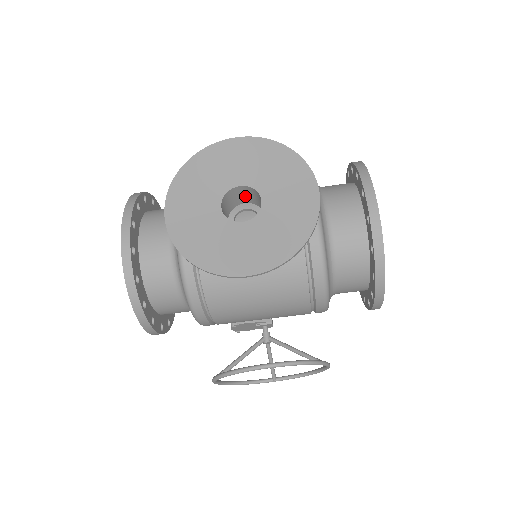
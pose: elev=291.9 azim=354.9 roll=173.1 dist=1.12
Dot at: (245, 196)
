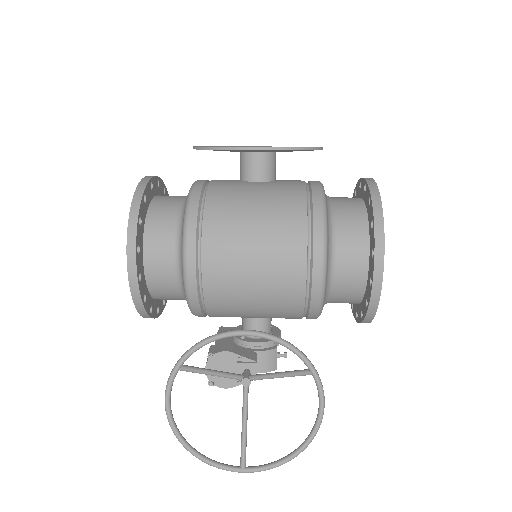
Dot at: occluded
